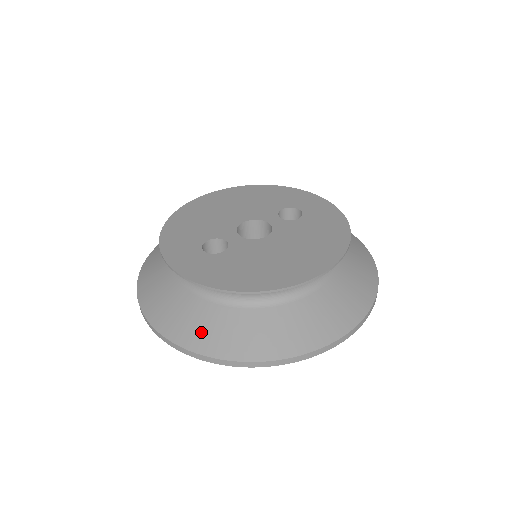
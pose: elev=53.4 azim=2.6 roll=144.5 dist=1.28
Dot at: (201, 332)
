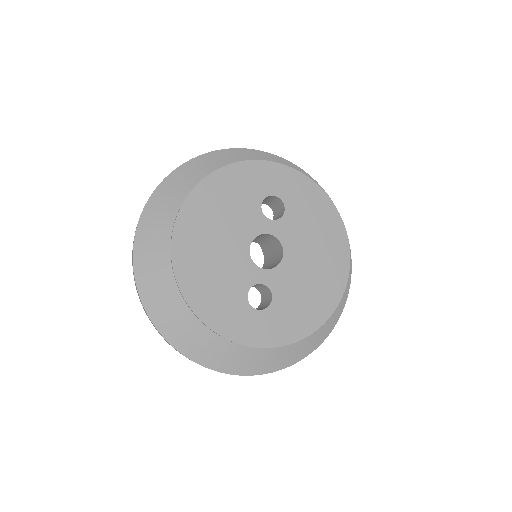
Dot at: (286, 354)
